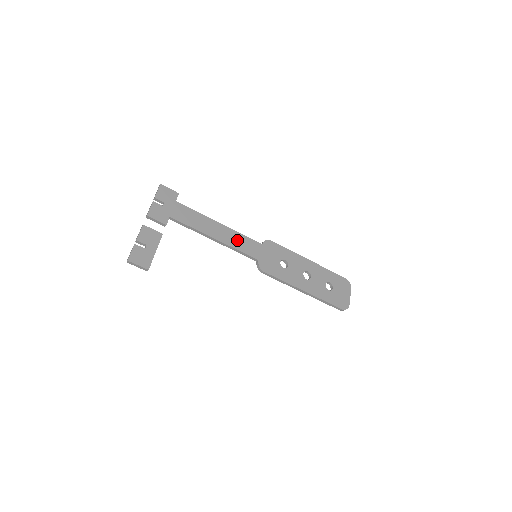
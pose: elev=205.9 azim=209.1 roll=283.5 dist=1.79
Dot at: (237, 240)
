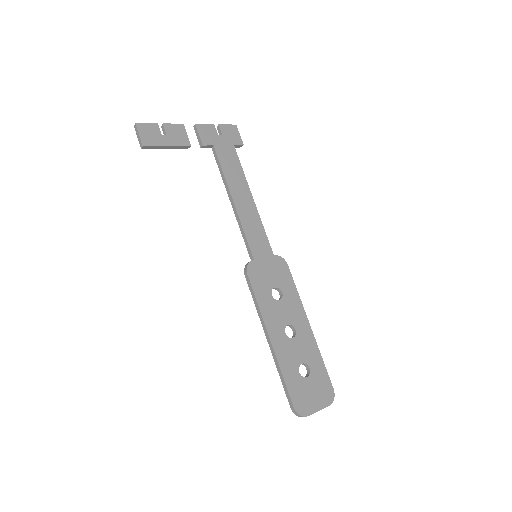
Dot at: (253, 224)
